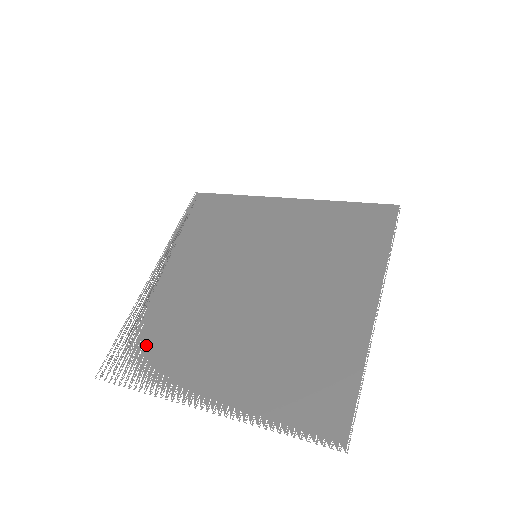
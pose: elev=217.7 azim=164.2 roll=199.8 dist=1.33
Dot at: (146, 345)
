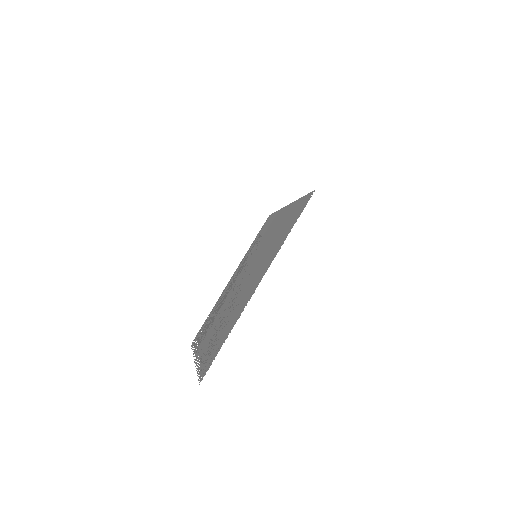
Dot at: occluded
